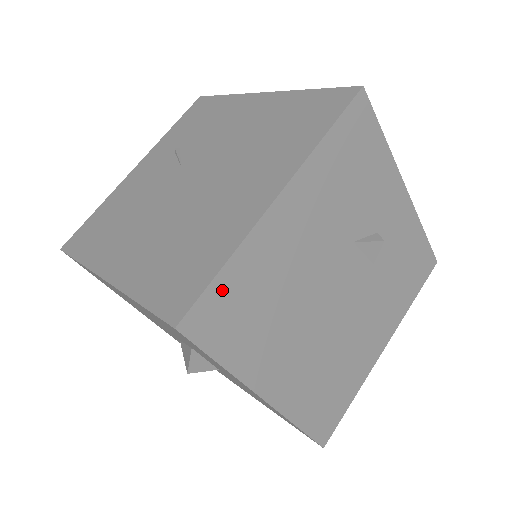
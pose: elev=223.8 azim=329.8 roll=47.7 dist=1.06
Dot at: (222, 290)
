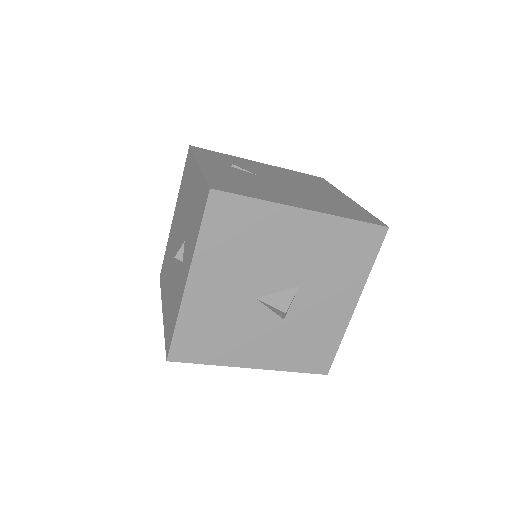
Dot at: occluded
